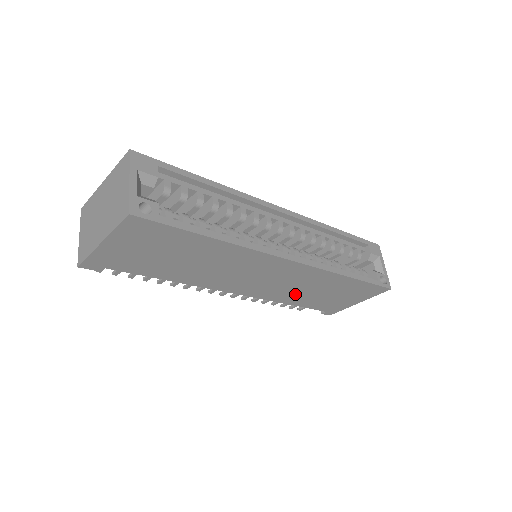
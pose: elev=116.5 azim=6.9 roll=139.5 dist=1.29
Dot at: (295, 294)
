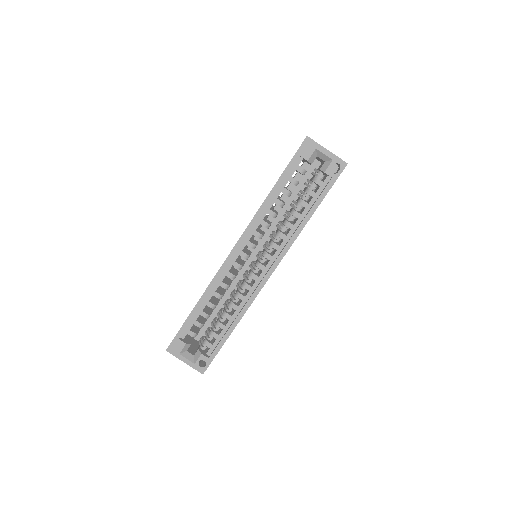
Dot at: occluded
